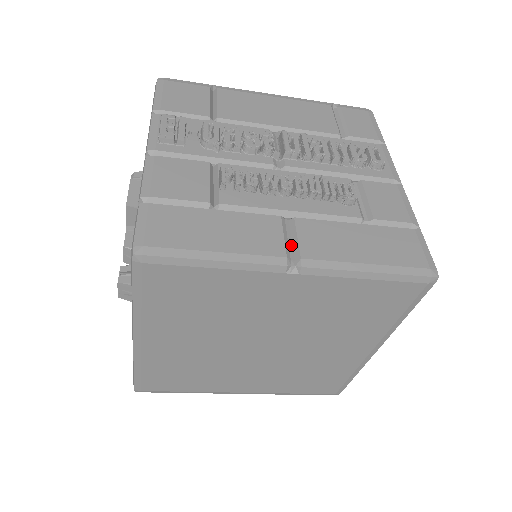
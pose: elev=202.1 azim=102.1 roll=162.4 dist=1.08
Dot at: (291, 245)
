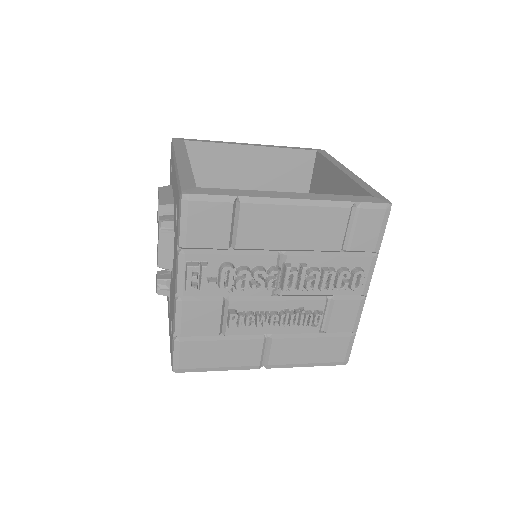
Dot at: (265, 354)
